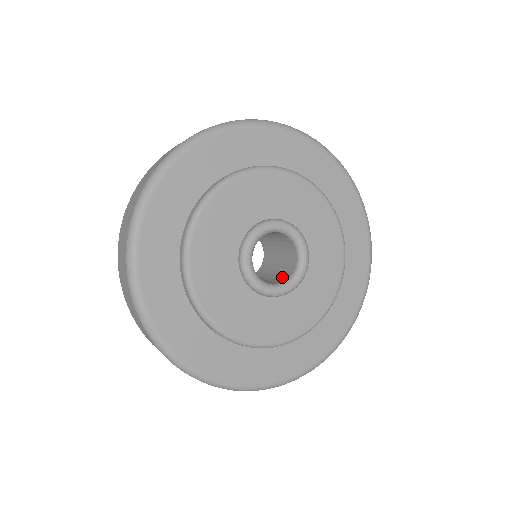
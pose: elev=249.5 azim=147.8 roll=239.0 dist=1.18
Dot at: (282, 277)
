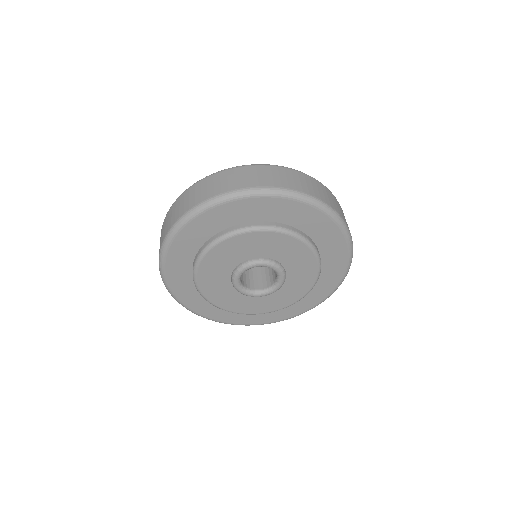
Dot at: (265, 282)
